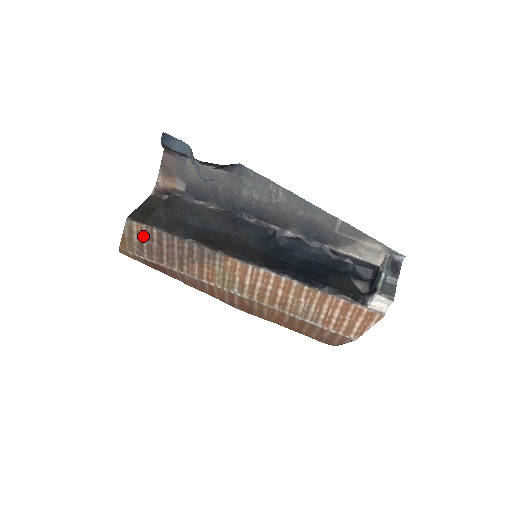
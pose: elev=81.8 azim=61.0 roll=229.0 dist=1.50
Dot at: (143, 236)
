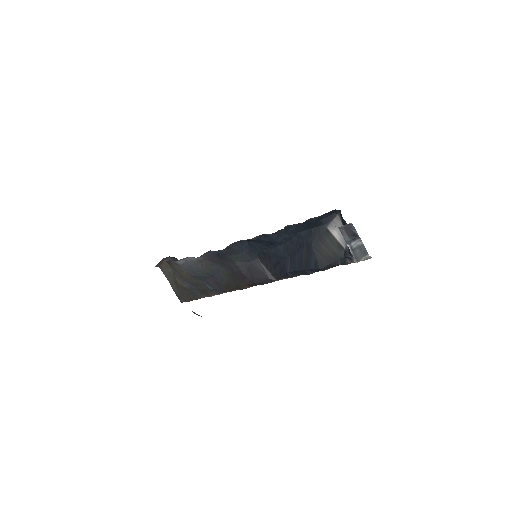
Dot at: occluded
